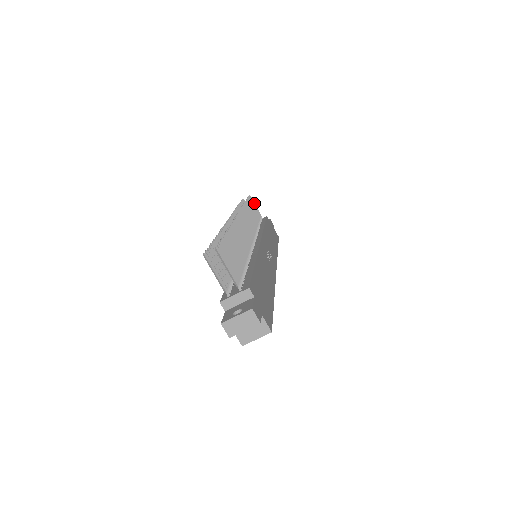
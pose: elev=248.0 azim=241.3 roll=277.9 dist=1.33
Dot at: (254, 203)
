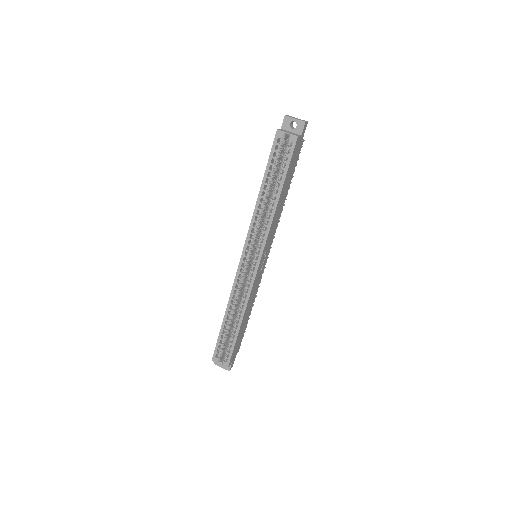
Dot at: occluded
